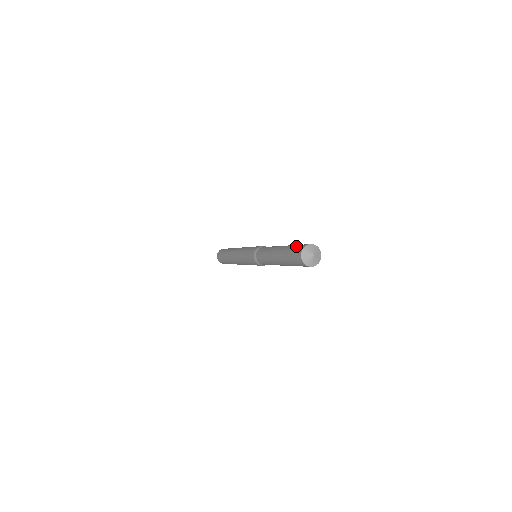
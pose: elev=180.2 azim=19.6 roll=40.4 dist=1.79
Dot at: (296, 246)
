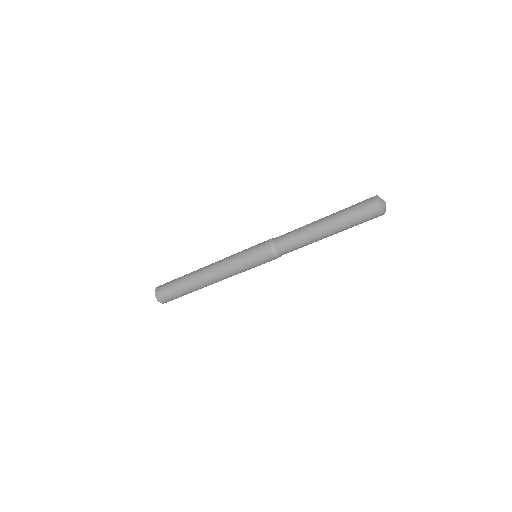
Dot at: occluded
